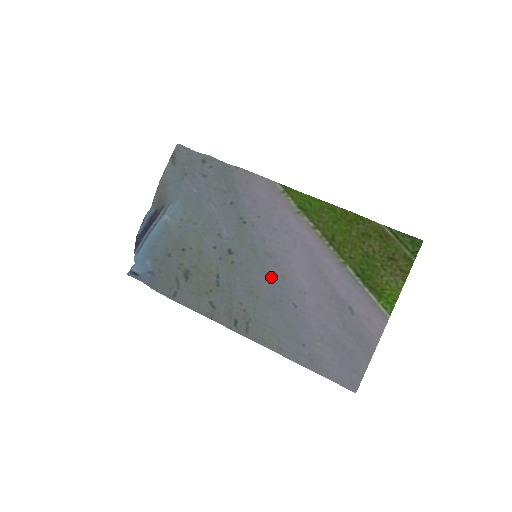
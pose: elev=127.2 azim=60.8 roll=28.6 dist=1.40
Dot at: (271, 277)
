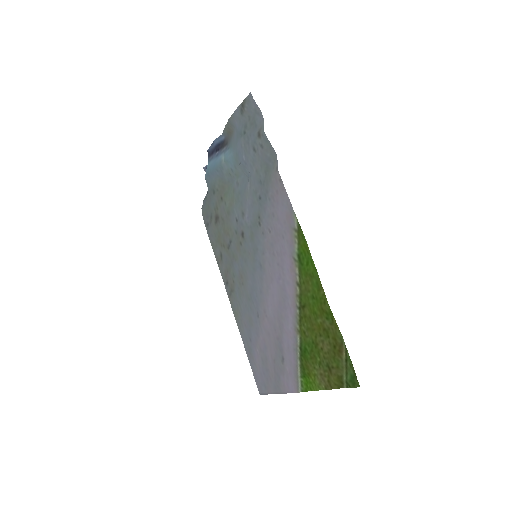
Dot at: (255, 282)
